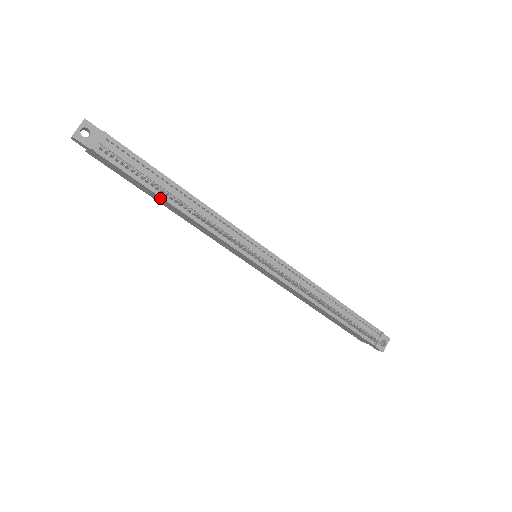
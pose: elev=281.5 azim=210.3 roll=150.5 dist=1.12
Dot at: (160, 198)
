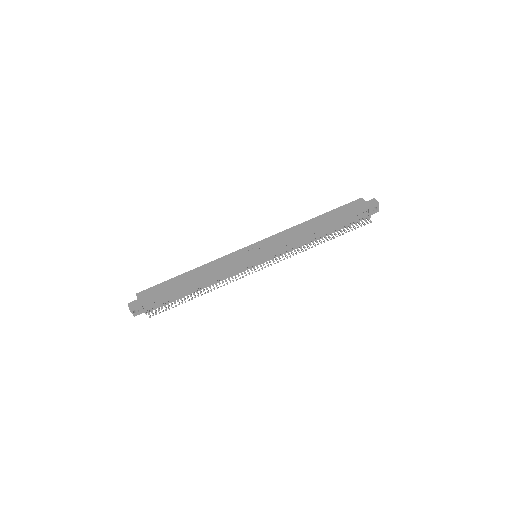
Dot at: (189, 292)
